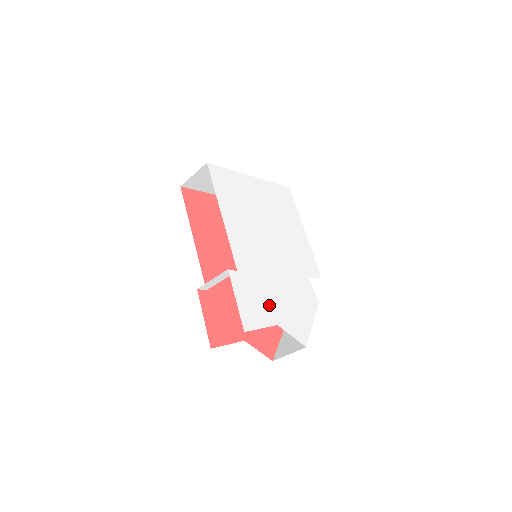
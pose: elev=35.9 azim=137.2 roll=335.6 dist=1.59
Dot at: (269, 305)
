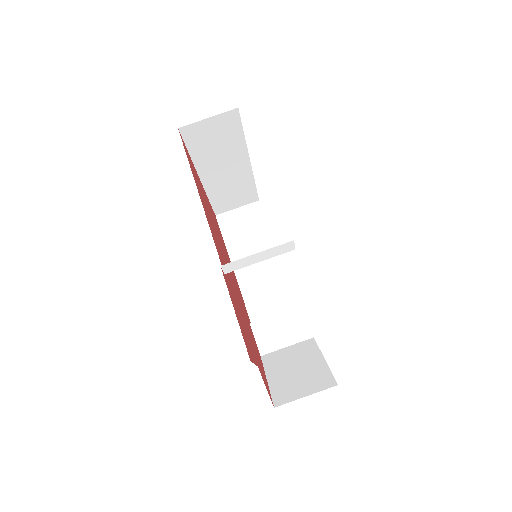
Dot at: occluded
